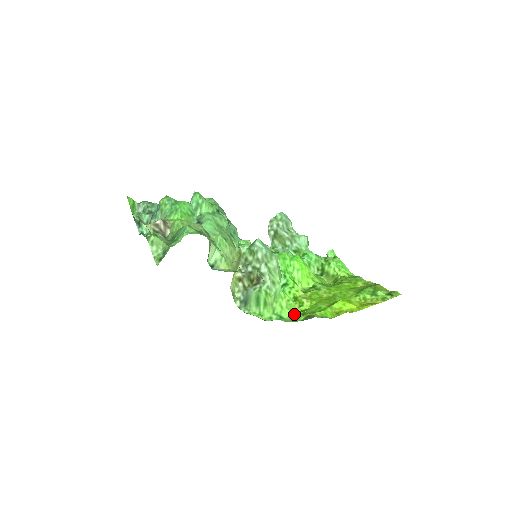
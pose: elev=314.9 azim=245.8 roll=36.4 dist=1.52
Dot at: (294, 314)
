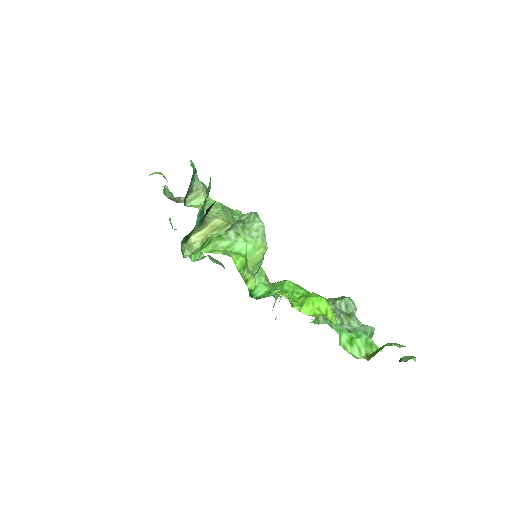
Dot at: occluded
